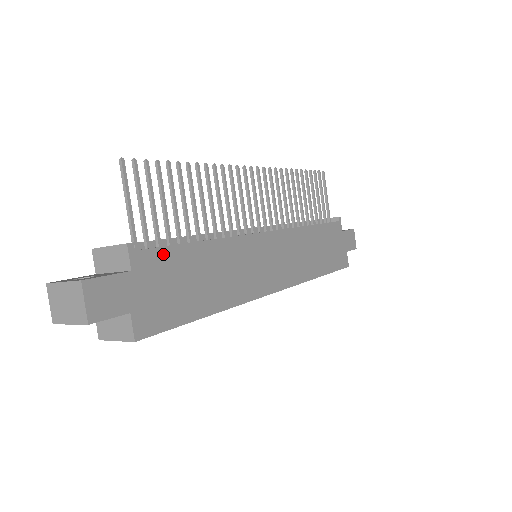
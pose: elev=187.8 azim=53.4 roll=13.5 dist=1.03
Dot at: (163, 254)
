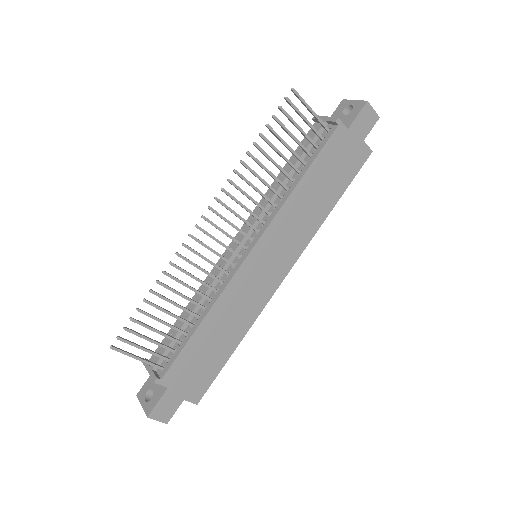
Dot at: (179, 362)
